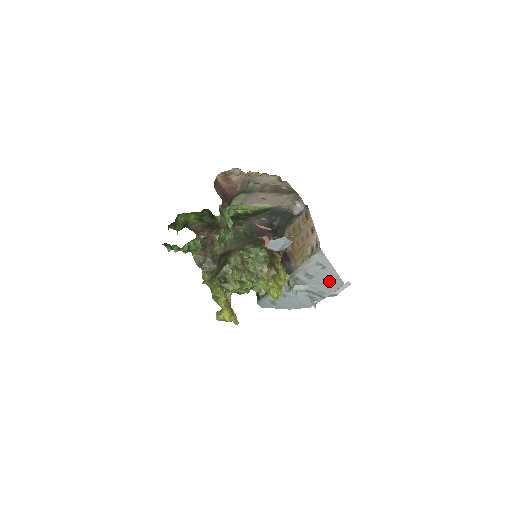
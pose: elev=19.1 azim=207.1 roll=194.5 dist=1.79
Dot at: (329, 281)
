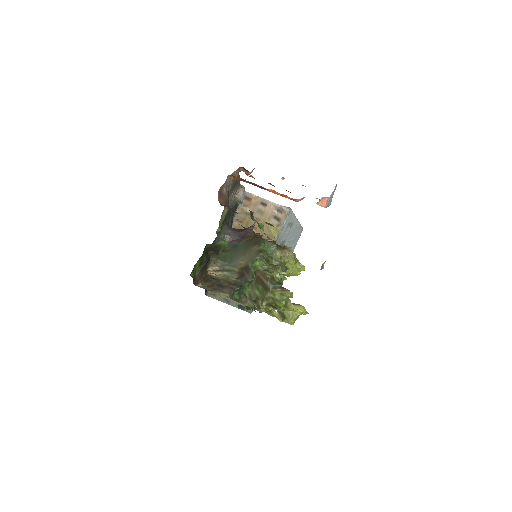
Dot at: (294, 236)
